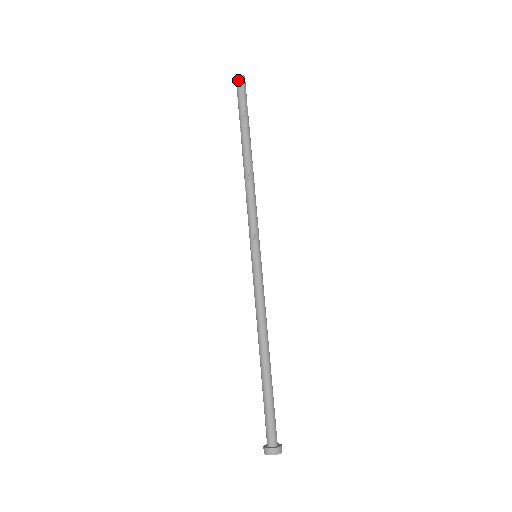
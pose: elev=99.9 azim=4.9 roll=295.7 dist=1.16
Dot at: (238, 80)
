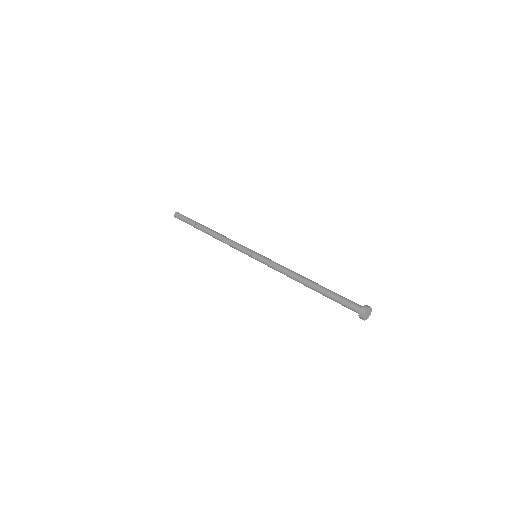
Dot at: (177, 213)
